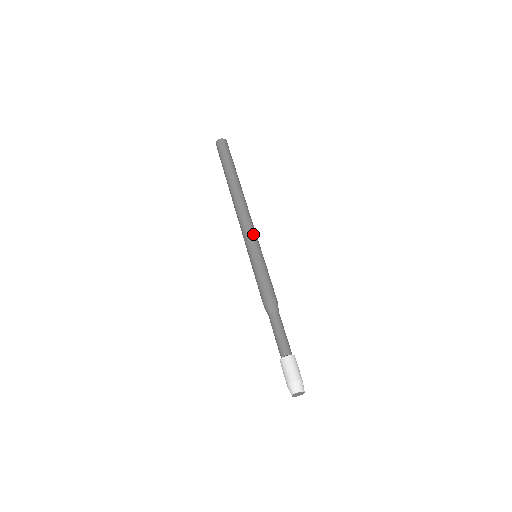
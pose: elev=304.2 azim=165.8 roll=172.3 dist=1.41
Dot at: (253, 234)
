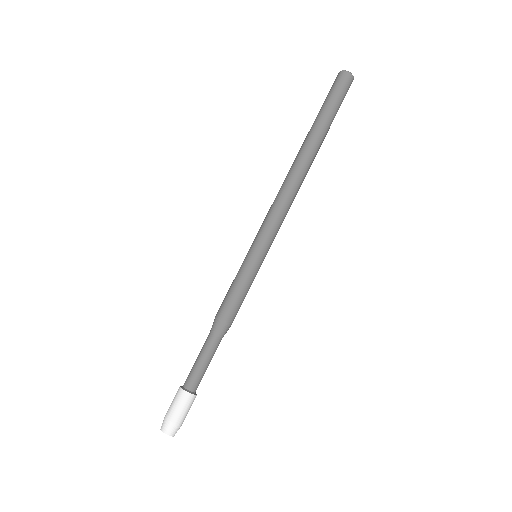
Dot at: (265, 226)
